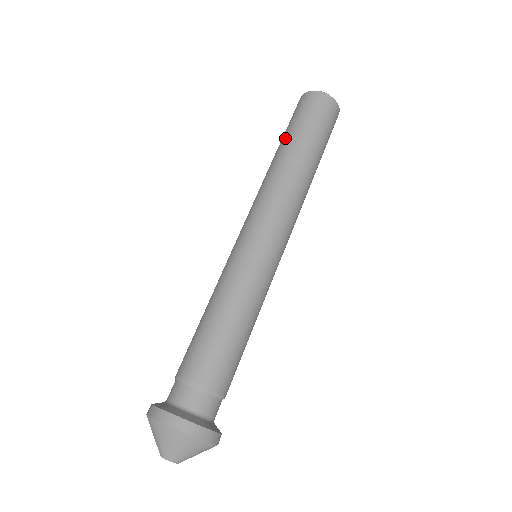
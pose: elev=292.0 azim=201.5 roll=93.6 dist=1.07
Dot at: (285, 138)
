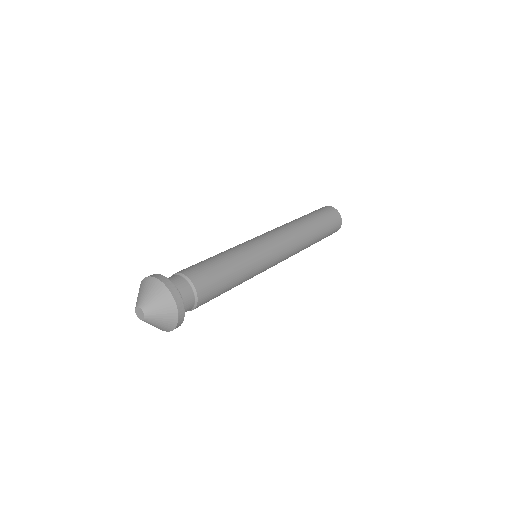
Dot at: occluded
